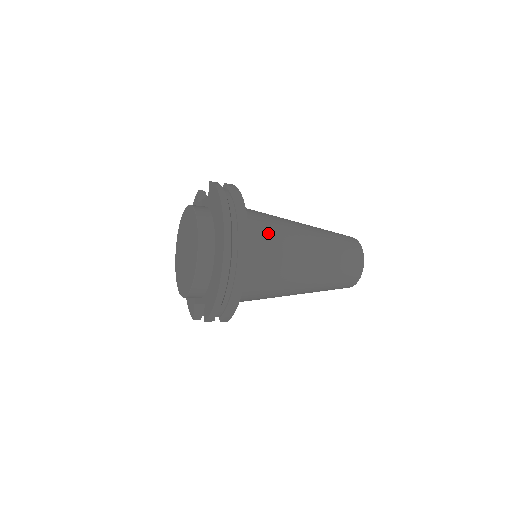
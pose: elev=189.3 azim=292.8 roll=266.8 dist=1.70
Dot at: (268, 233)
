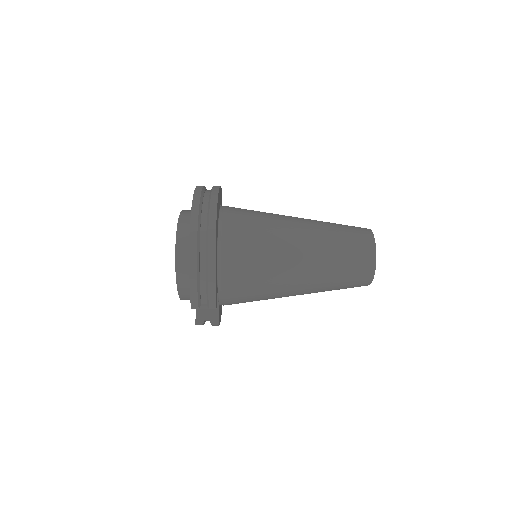
Dot at: (251, 217)
